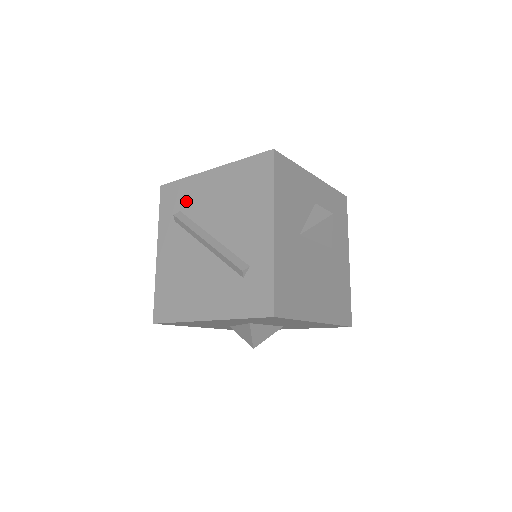
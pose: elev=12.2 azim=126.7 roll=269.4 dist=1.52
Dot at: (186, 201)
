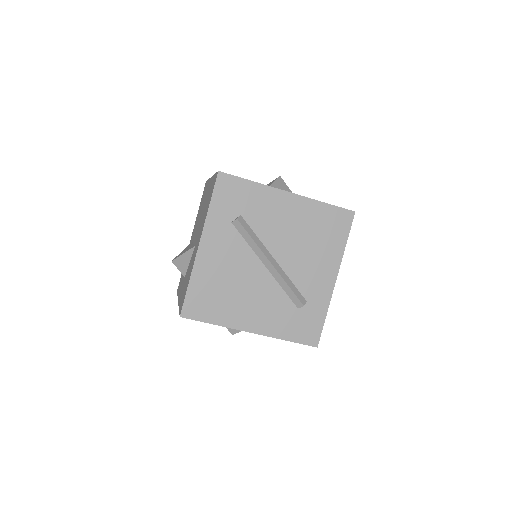
Dot at: (251, 208)
